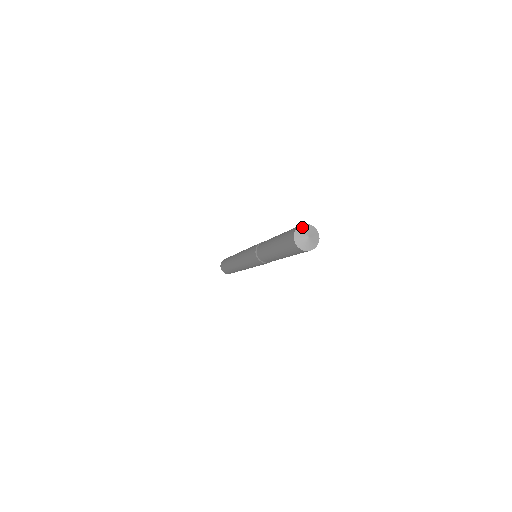
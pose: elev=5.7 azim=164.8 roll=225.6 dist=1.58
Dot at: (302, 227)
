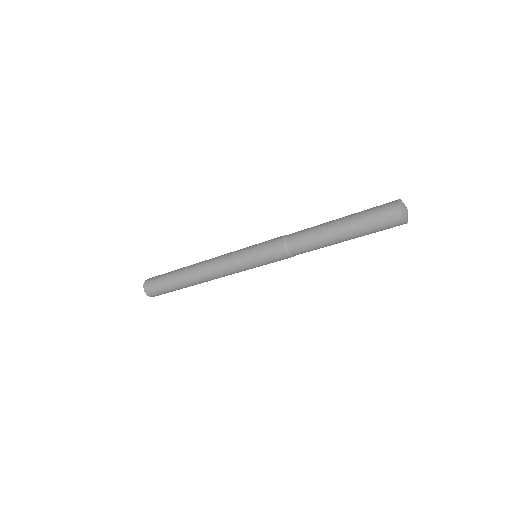
Dot at: (401, 204)
